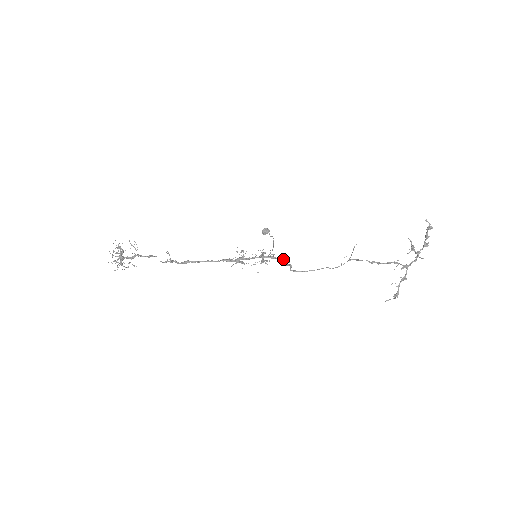
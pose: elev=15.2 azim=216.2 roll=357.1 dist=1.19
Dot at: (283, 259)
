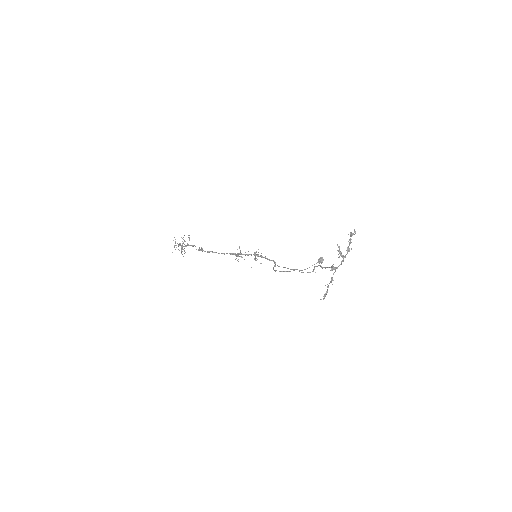
Dot at: (269, 259)
